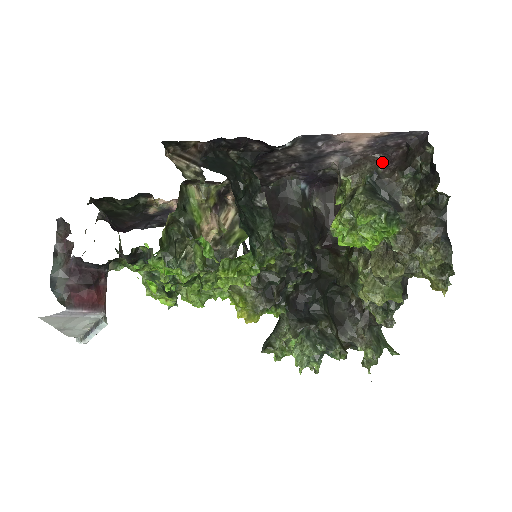
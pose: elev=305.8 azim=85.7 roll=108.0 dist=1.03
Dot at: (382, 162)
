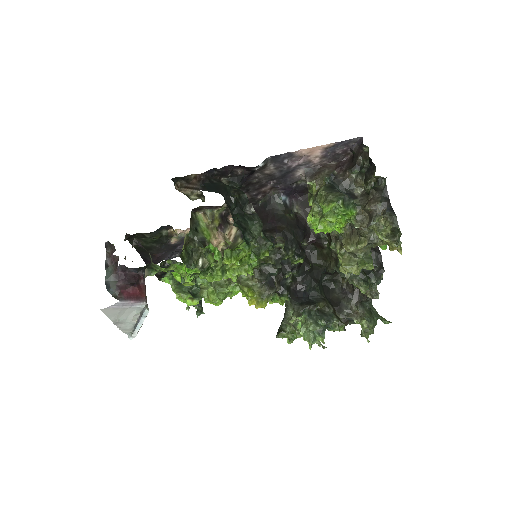
Dot at: (336, 167)
